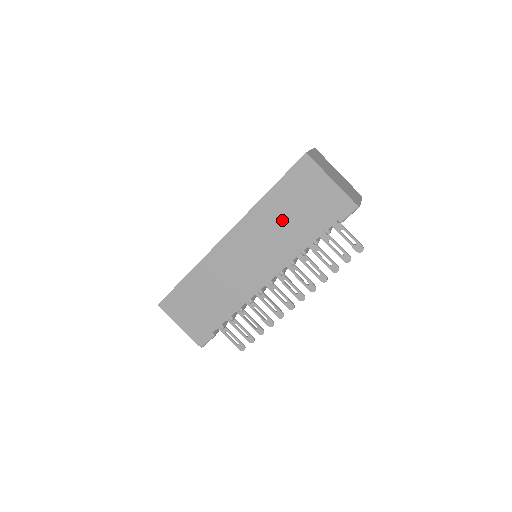
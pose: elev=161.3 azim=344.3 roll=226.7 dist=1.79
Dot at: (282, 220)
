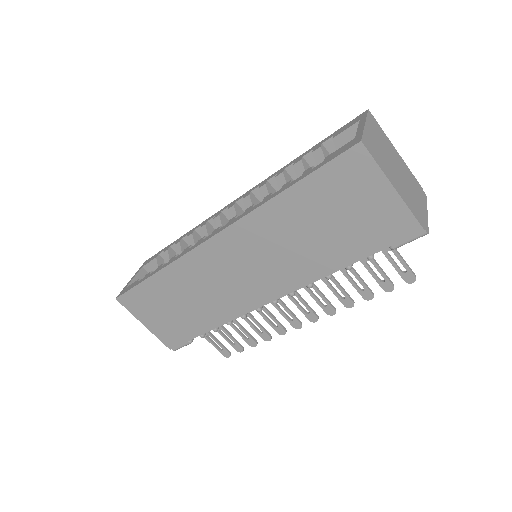
Dot at: (303, 231)
